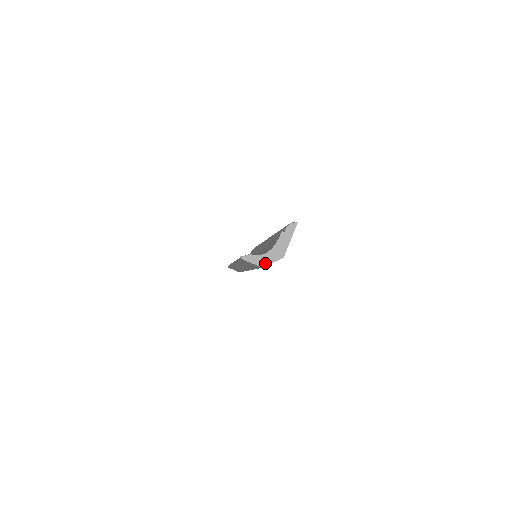
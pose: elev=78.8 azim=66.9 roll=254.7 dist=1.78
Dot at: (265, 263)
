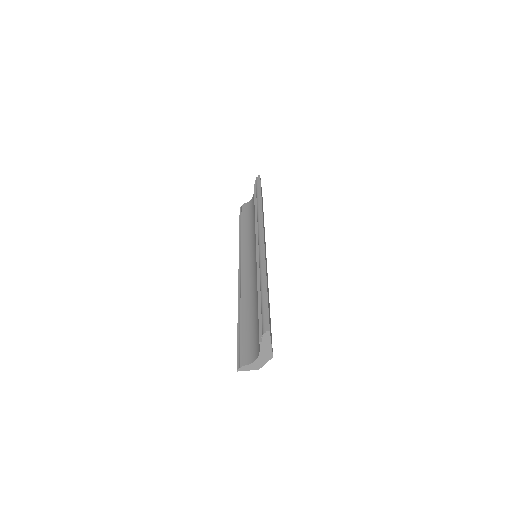
Dot at: (259, 366)
